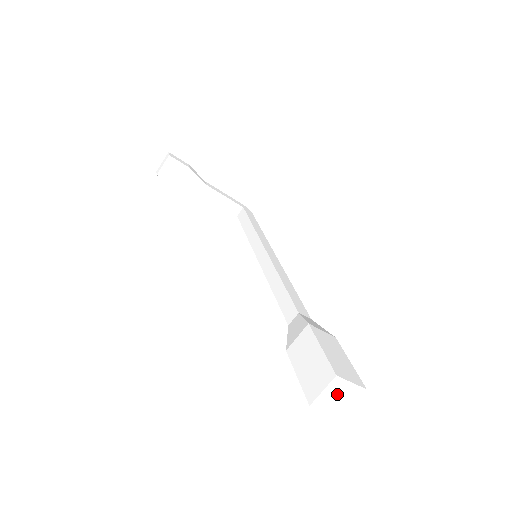
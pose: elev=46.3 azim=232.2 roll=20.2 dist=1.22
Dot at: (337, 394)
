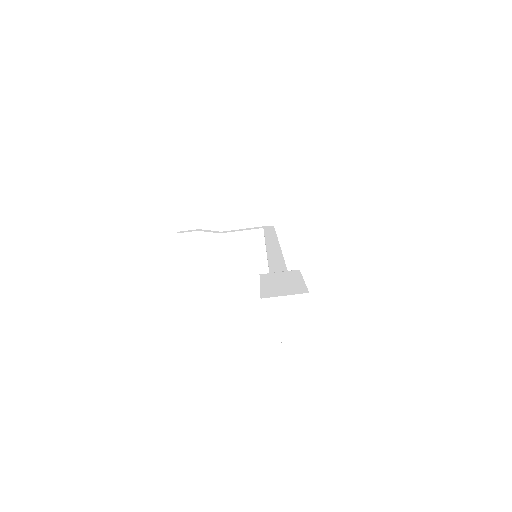
Dot at: (282, 316)
